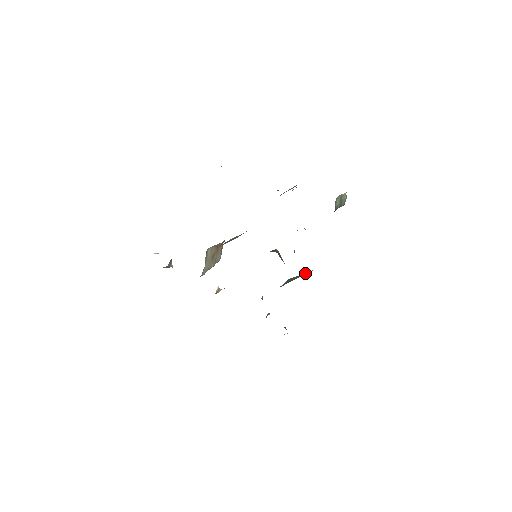
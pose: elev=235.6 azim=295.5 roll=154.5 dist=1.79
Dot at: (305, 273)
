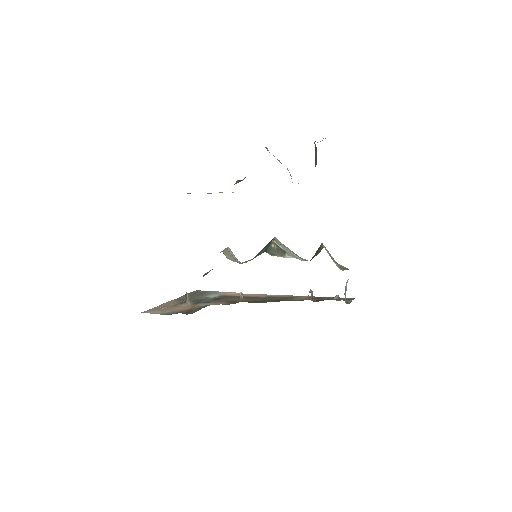
Dot at: (320, 250)
